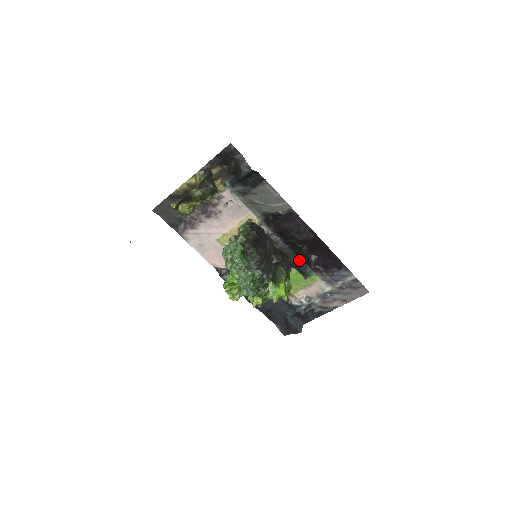
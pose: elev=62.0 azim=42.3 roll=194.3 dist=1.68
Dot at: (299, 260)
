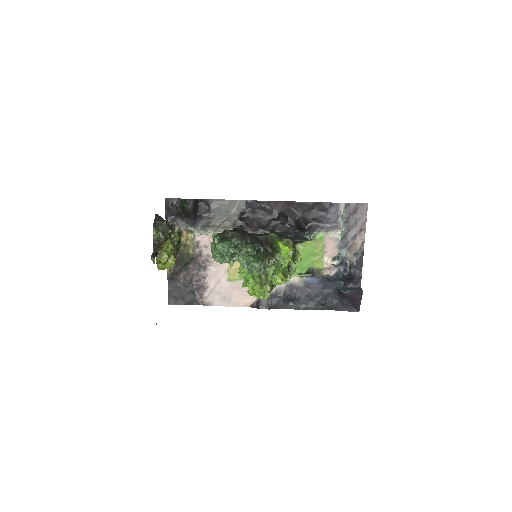
Dot at: (293, 233)
